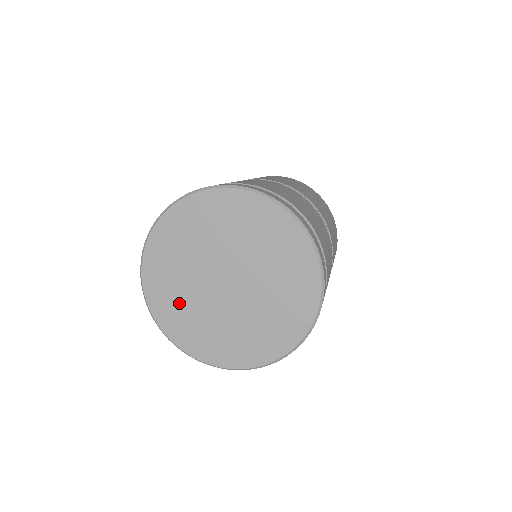
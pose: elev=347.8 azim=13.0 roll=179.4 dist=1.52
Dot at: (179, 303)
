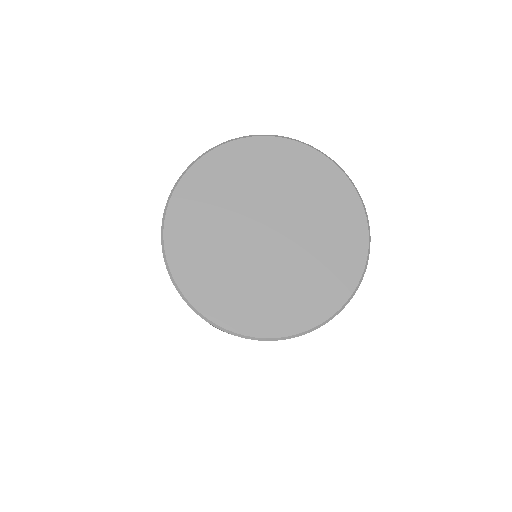
Dot at: (206, 252)
